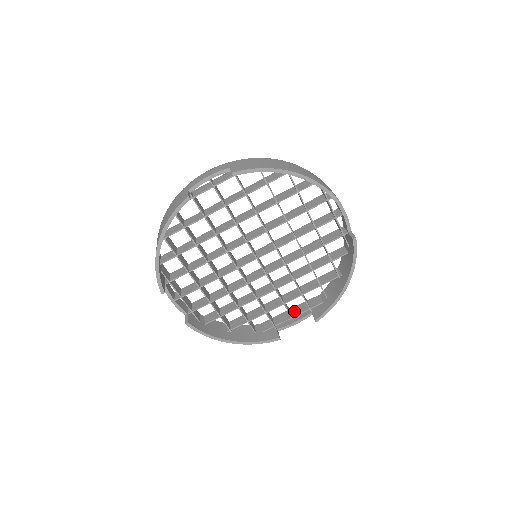
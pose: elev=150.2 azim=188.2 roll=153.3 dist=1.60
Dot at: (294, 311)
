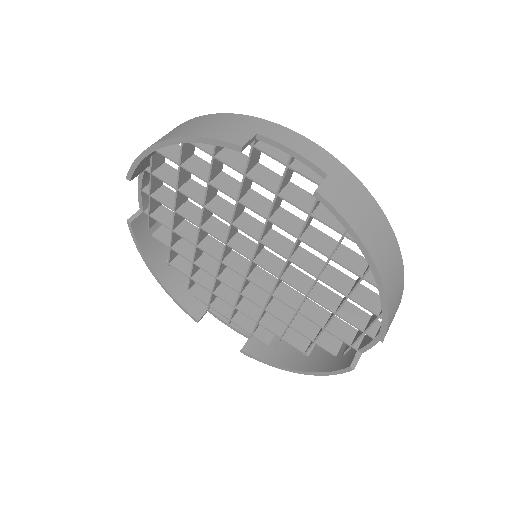
Dot at: (370, 320)
